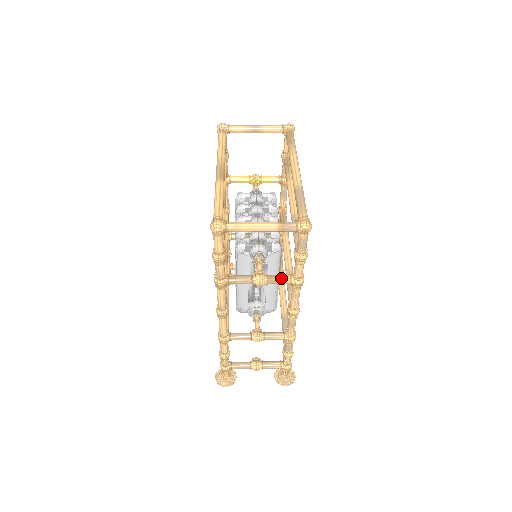
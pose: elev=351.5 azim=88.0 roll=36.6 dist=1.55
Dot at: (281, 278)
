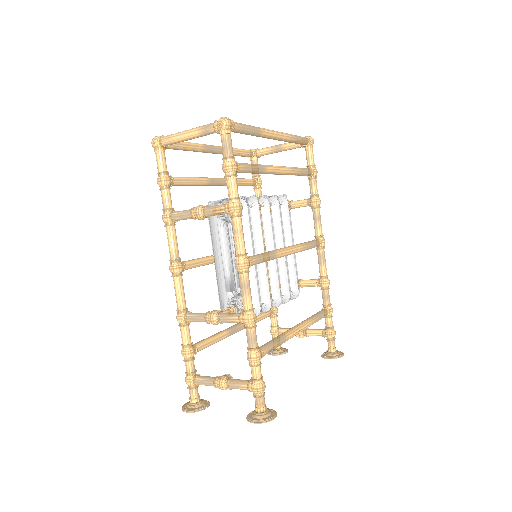
Dot at: (218, 205)
